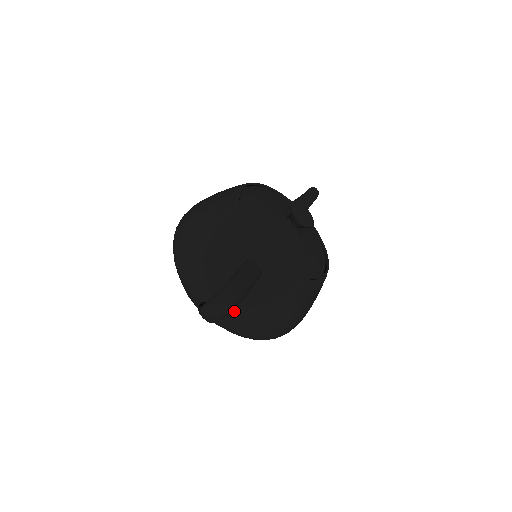
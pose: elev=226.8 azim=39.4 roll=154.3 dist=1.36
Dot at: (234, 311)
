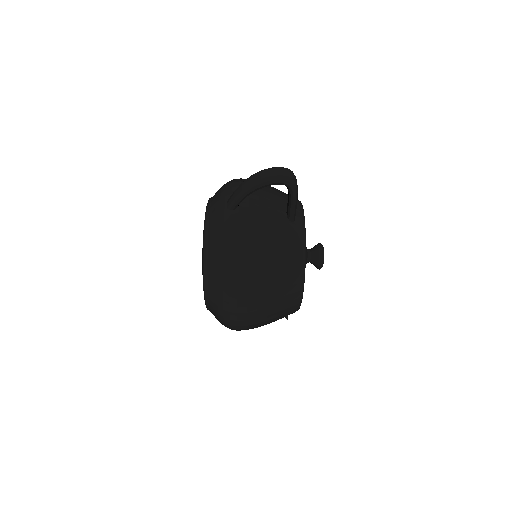
Dot at: (251, 218)
